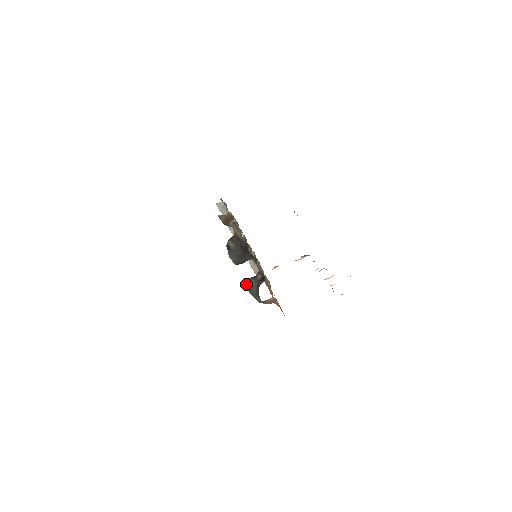
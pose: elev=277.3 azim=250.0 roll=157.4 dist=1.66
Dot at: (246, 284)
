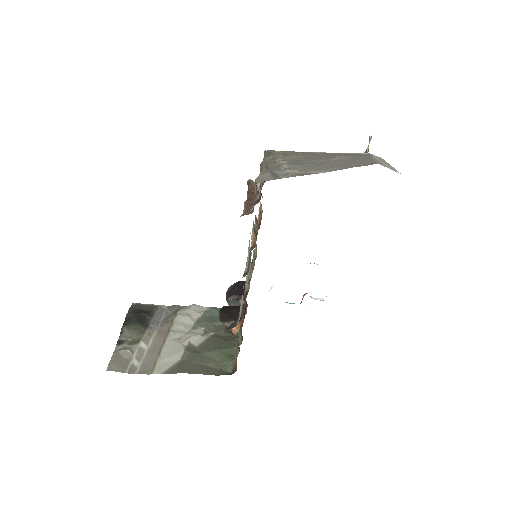
Dot at: (226, 300)
